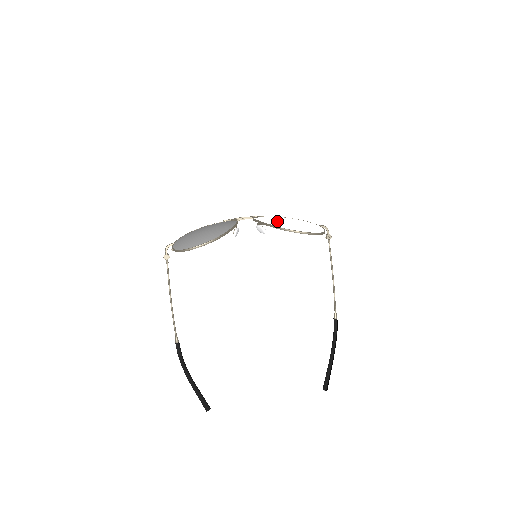
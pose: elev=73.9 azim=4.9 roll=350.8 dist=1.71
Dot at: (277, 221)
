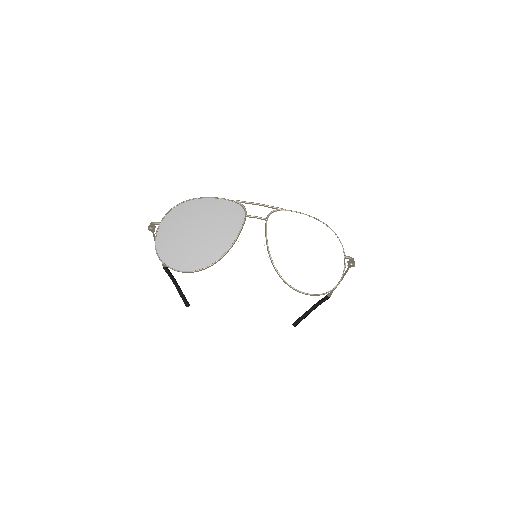
Dot at: (287, 254)
